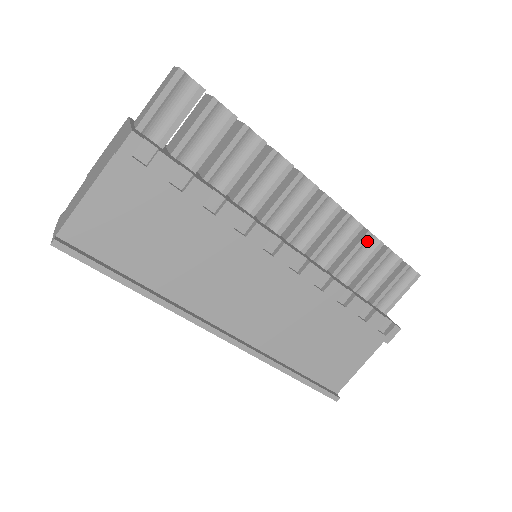
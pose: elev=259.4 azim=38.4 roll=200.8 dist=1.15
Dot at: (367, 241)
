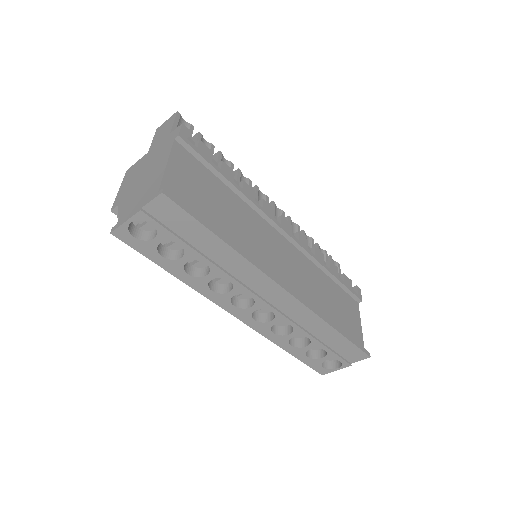
Dot at: (306, 238)
